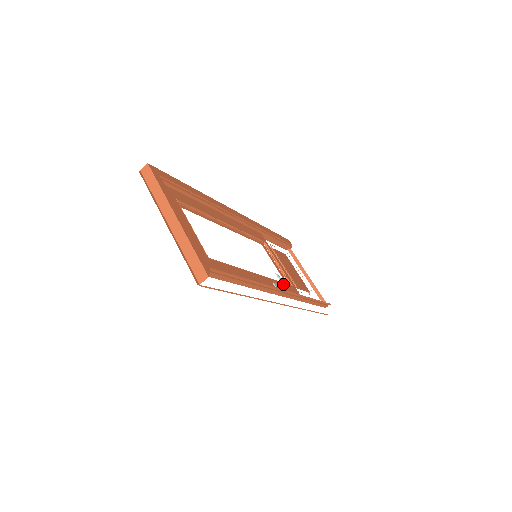
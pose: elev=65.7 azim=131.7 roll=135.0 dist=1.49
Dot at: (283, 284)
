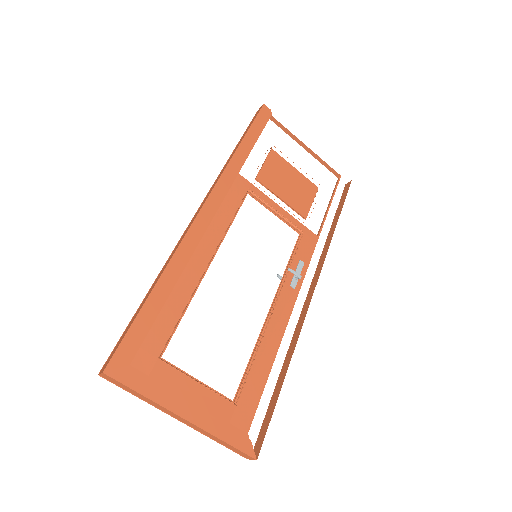
Dot at: (297, 257)
